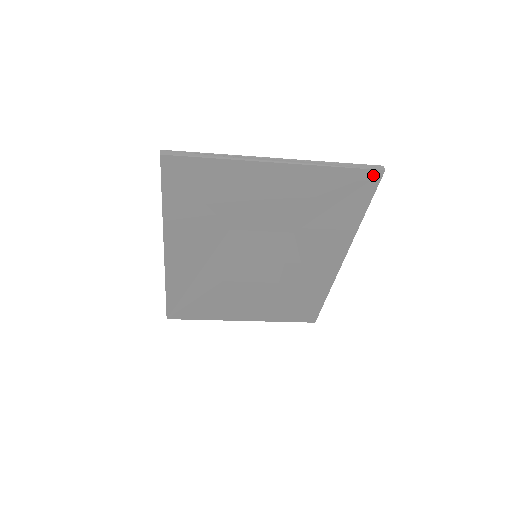
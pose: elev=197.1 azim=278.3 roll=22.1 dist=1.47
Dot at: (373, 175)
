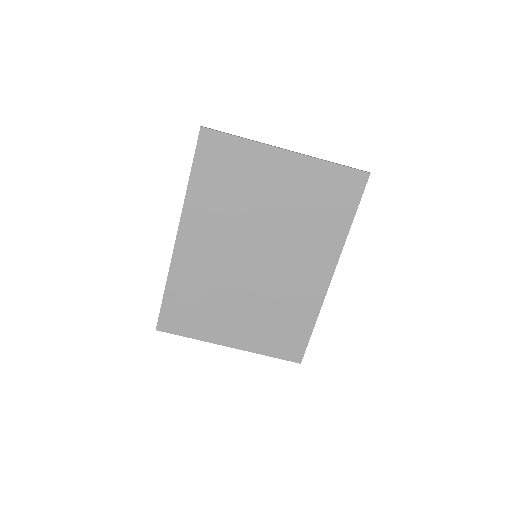
Dot at: (361, 177)
